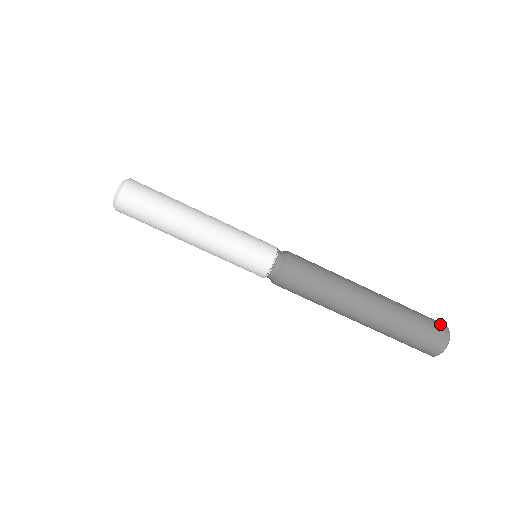
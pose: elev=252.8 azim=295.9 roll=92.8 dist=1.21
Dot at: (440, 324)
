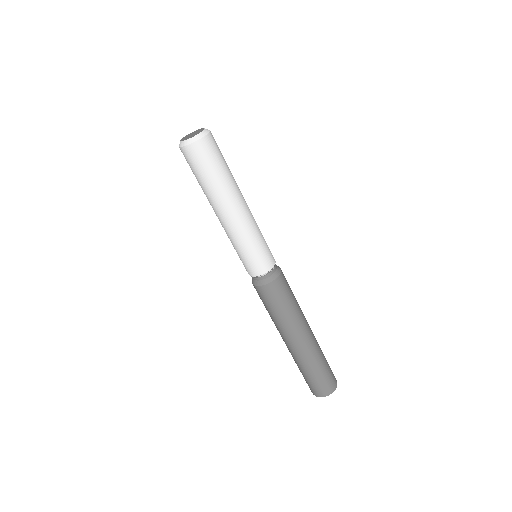
Dot at: (332, 385)
